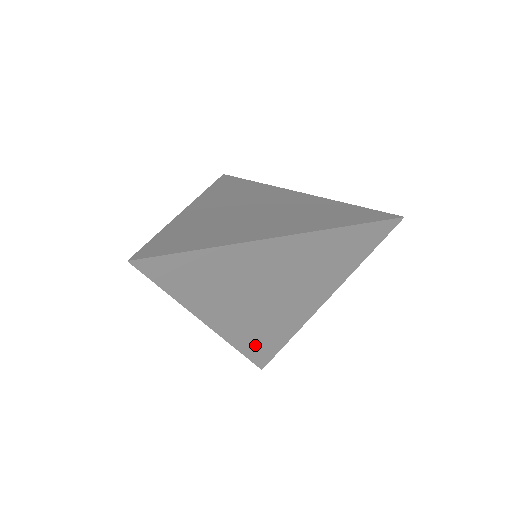
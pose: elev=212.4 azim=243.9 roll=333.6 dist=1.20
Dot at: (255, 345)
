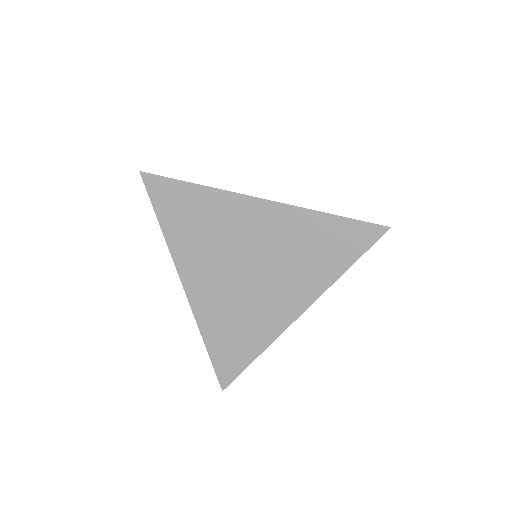
Dot at: (221, 343)
